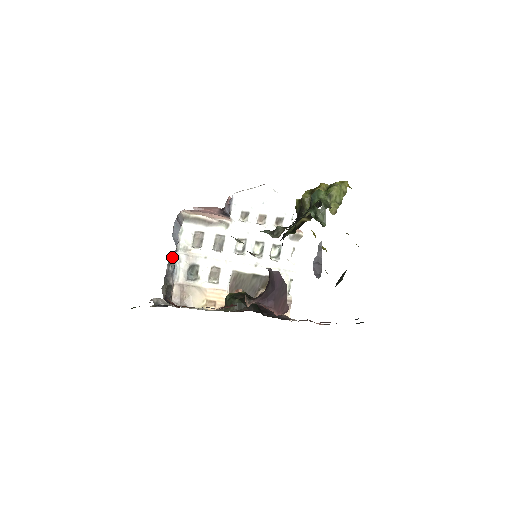
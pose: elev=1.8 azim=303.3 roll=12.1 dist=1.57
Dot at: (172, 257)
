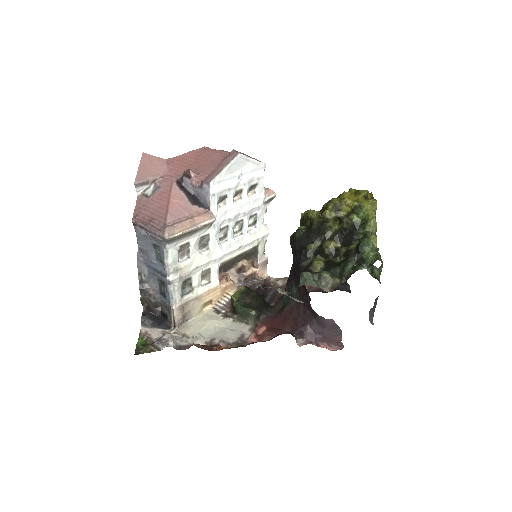
Dot at: (140, 264)
